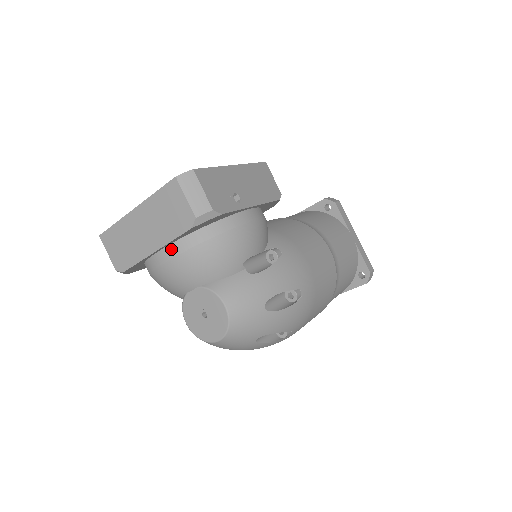
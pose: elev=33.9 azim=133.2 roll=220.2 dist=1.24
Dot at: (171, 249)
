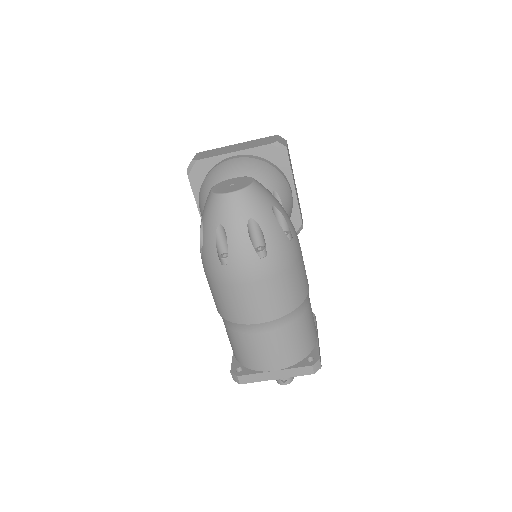
Dot at: (244, 156)
